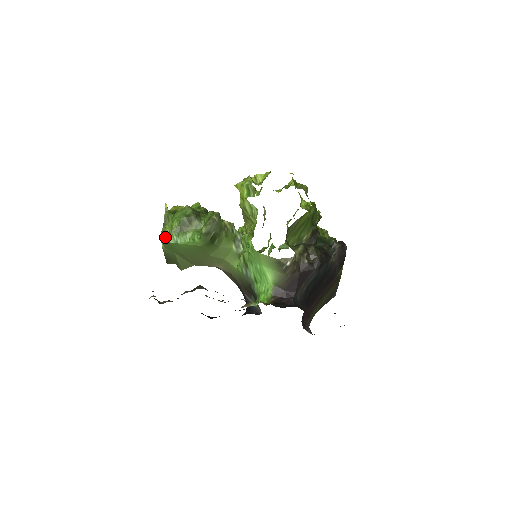
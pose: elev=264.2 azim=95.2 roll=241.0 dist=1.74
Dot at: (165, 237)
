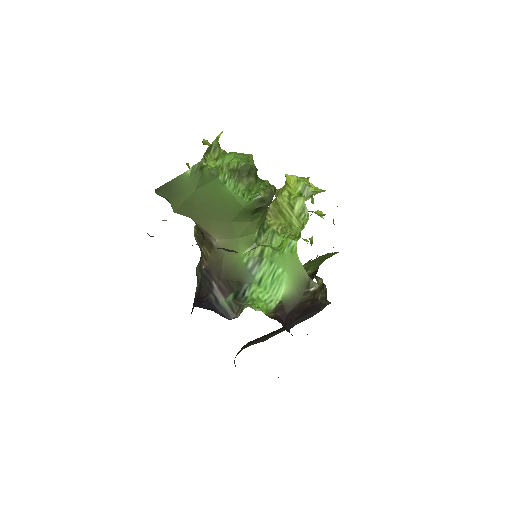
Dot at: (211, 166)
